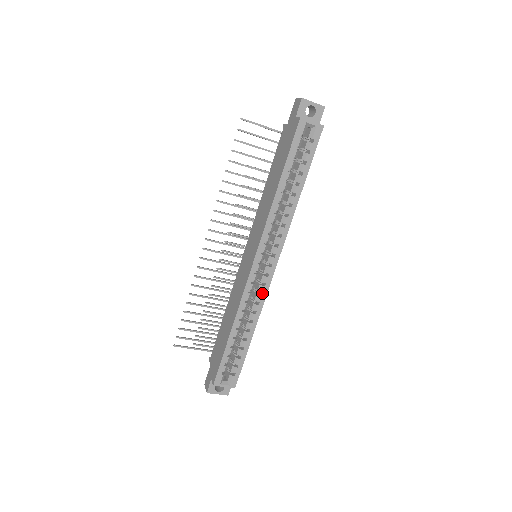
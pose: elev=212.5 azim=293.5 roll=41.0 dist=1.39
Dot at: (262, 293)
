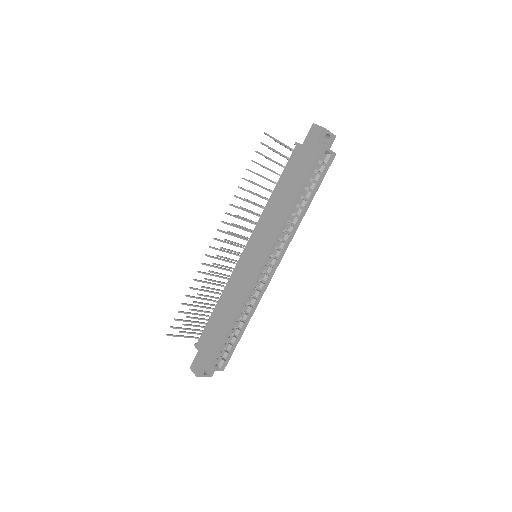
Dot at: (262, 290)
